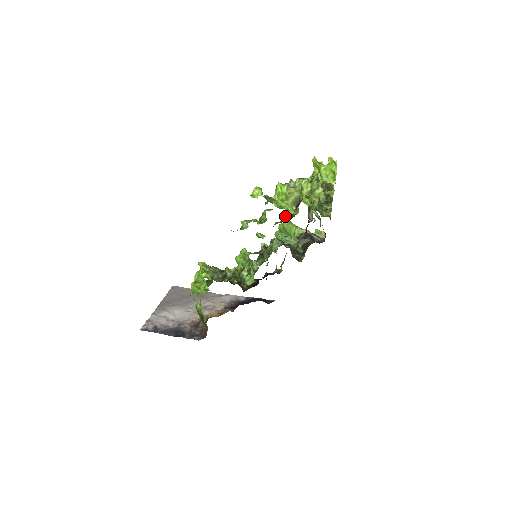
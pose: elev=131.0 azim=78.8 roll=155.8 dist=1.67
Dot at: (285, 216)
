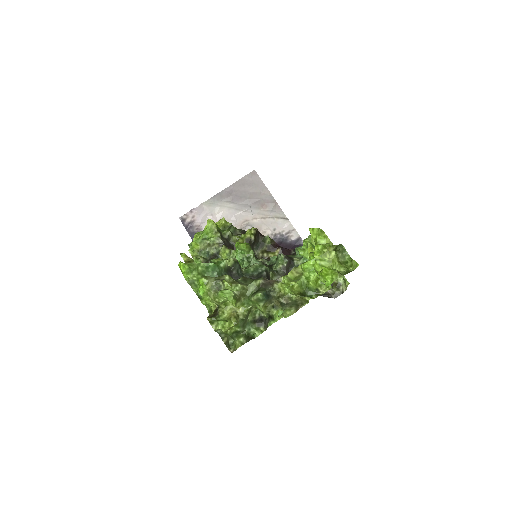
Dot at: (205, 305)
